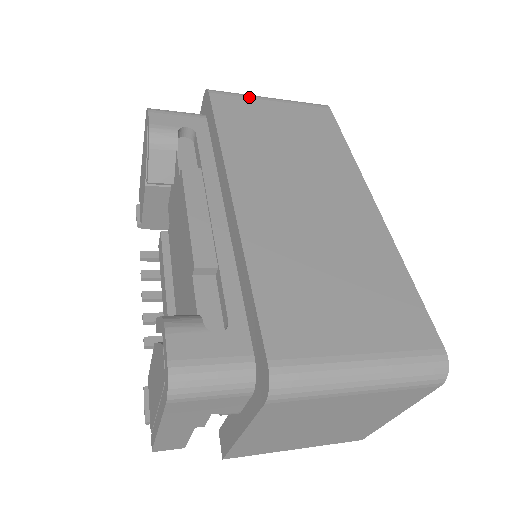
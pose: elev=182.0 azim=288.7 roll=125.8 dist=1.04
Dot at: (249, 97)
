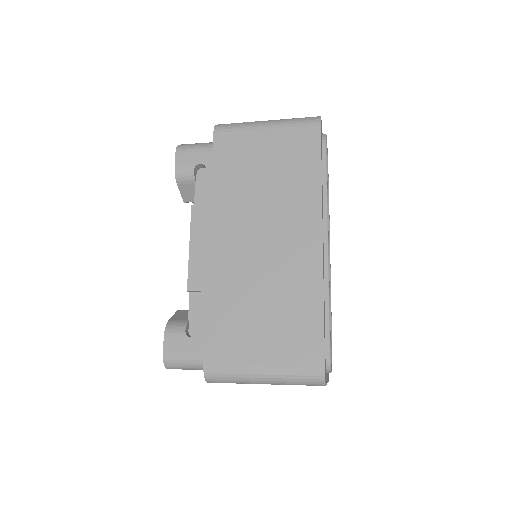
Dot at: (246, 129)
